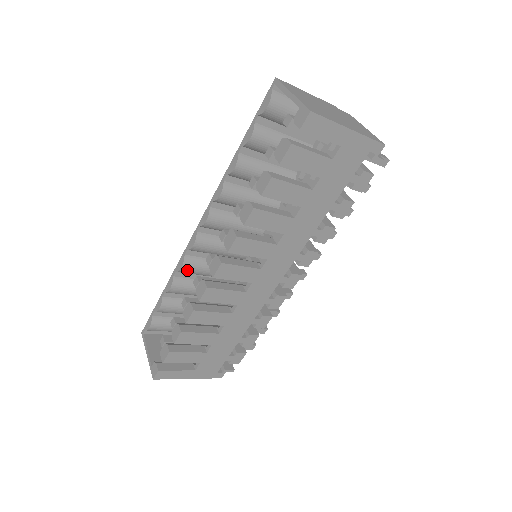
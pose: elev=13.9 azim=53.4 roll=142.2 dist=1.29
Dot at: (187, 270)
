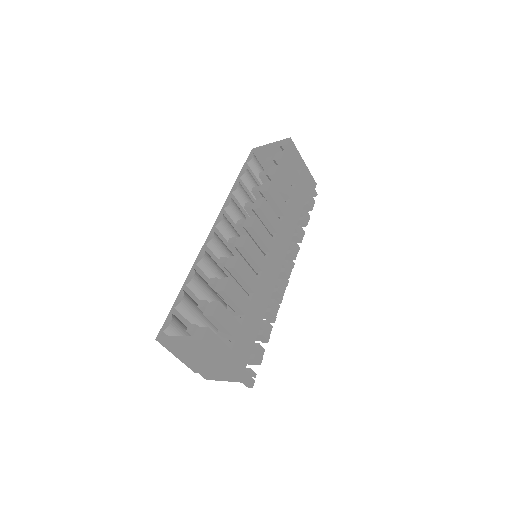
Dot at: (206, 262)
